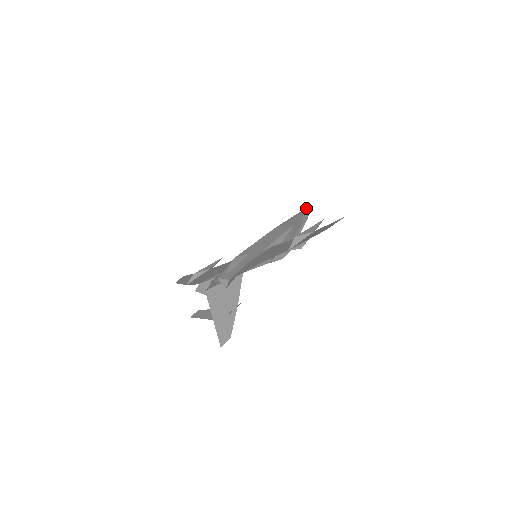
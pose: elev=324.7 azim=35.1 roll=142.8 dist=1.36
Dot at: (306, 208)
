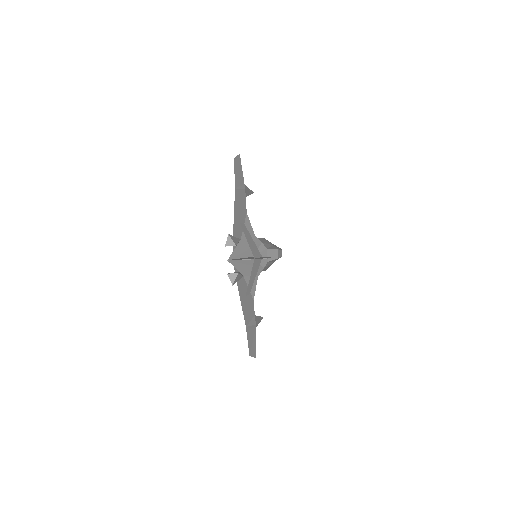
Dot at: occluded
